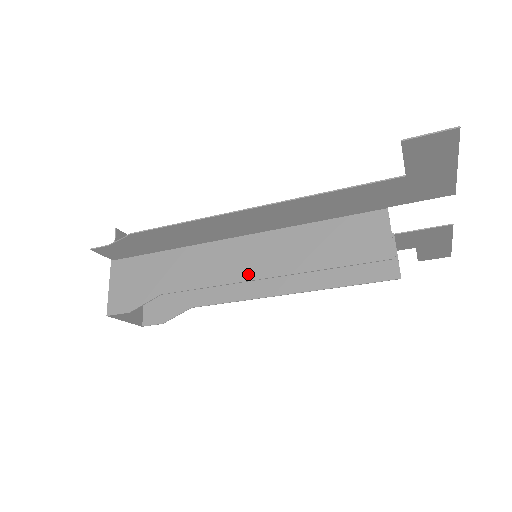
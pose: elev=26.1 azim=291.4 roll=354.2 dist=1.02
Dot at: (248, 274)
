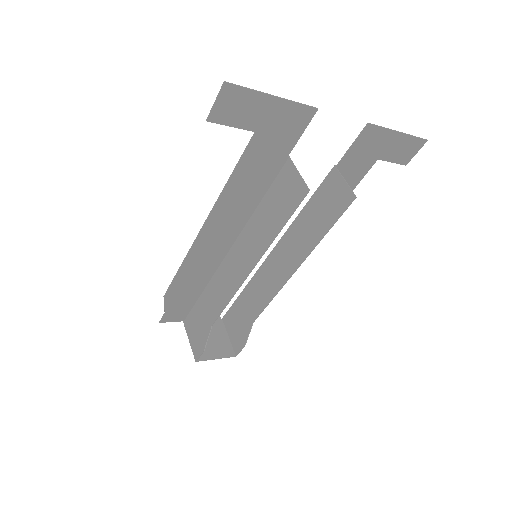
Dot at: (243, 274)
